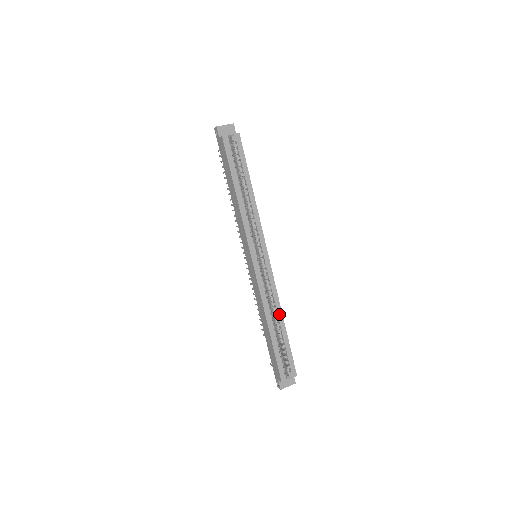
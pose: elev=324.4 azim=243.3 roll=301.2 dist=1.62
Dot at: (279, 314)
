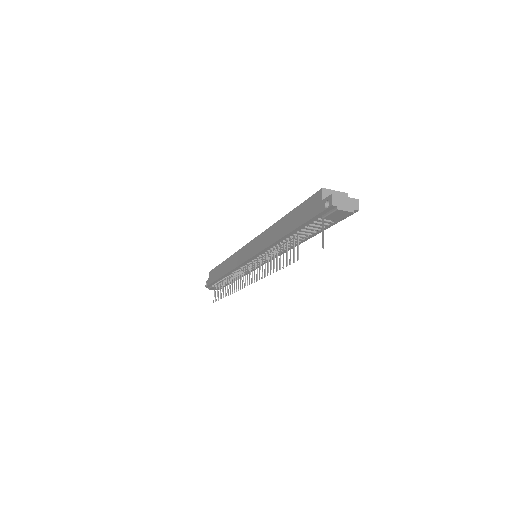
Dot at: occluded
